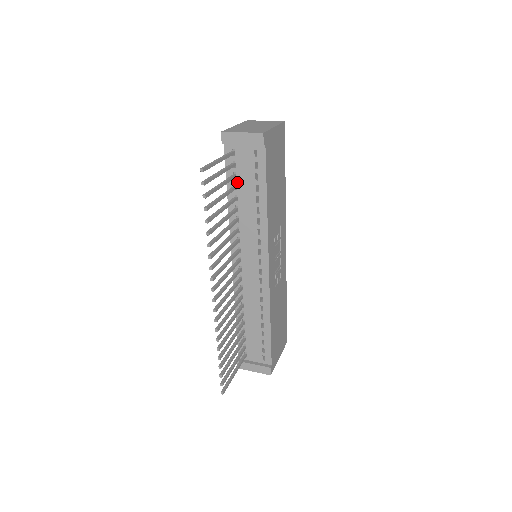
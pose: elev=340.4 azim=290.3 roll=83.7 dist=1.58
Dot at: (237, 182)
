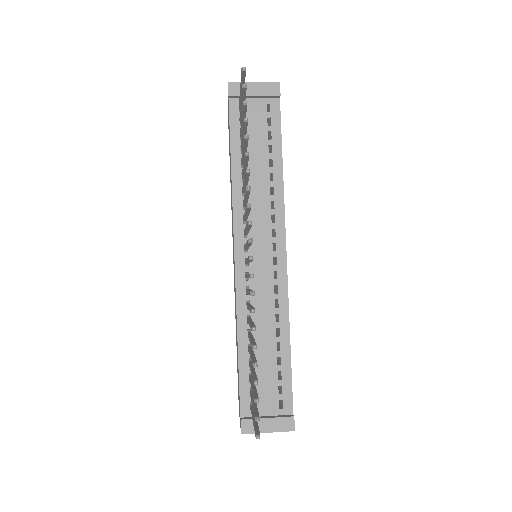
Dot at: occluded
